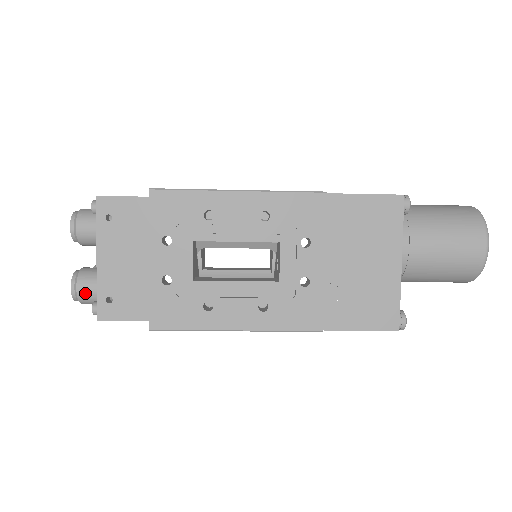
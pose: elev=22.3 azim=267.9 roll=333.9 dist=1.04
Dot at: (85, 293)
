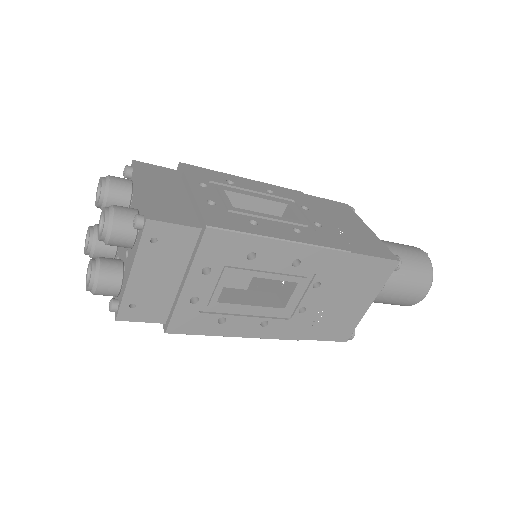
Dot at: (104, 292)
